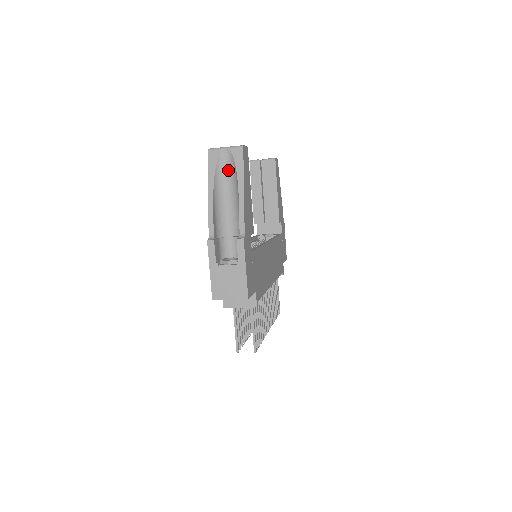
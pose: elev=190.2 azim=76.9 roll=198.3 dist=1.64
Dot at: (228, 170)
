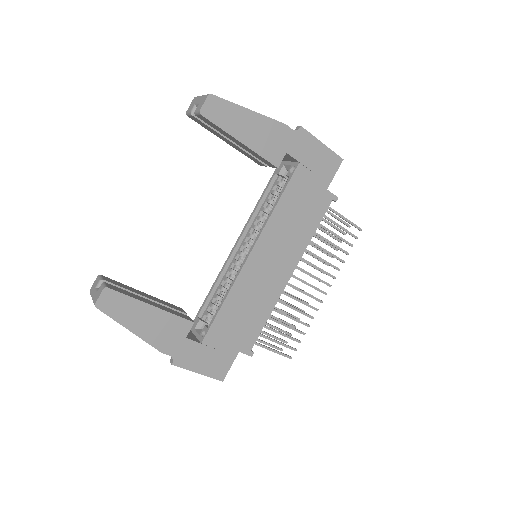
Dot at: occluded
